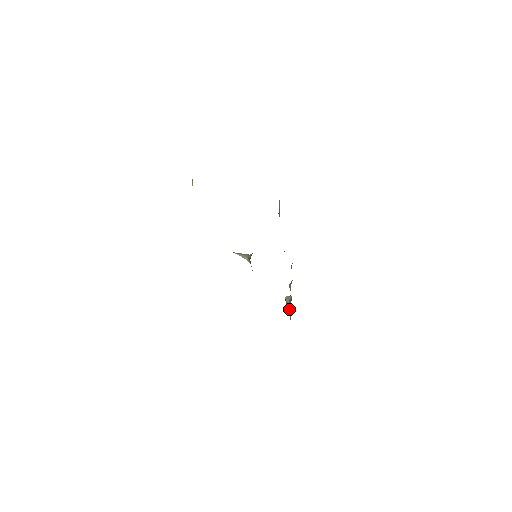
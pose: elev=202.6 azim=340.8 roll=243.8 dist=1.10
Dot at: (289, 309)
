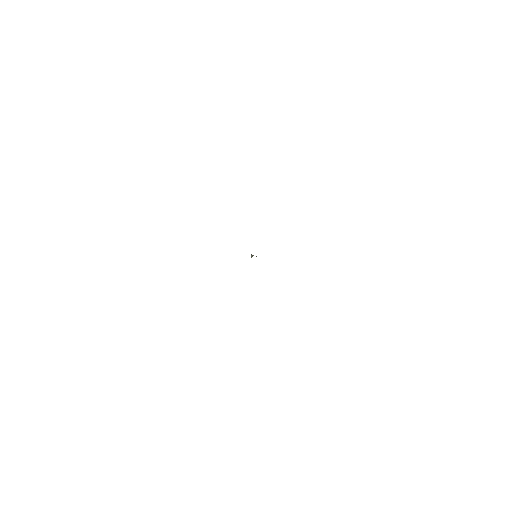
Dot at: occluded
